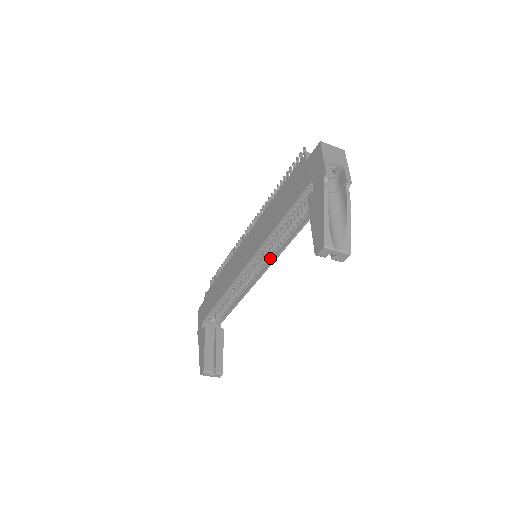
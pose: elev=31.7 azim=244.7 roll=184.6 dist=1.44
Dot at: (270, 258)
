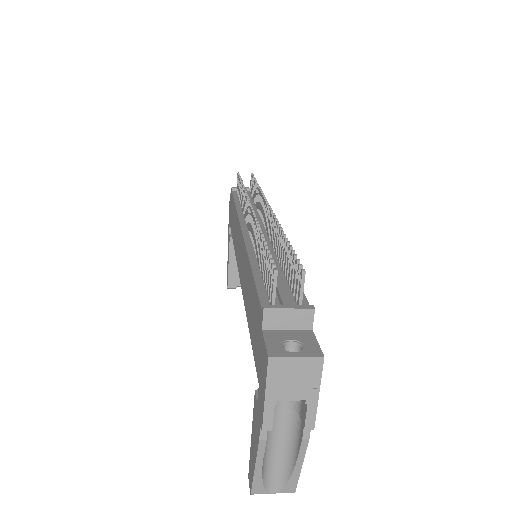
Dot at: occluded
